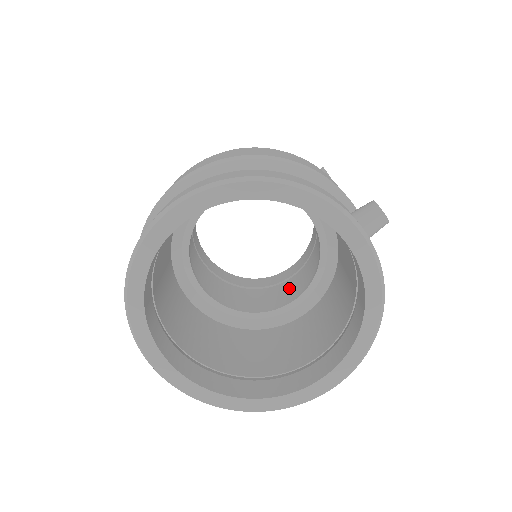
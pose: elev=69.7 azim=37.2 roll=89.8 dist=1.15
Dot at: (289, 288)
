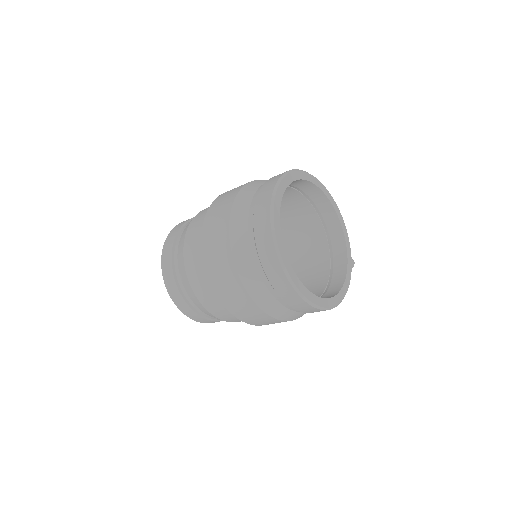
Dot at: occluded
